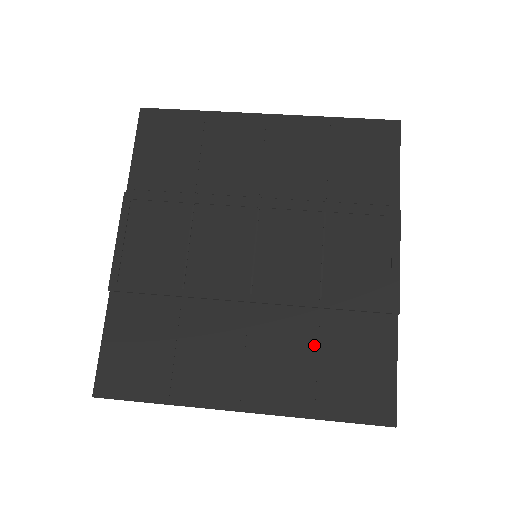
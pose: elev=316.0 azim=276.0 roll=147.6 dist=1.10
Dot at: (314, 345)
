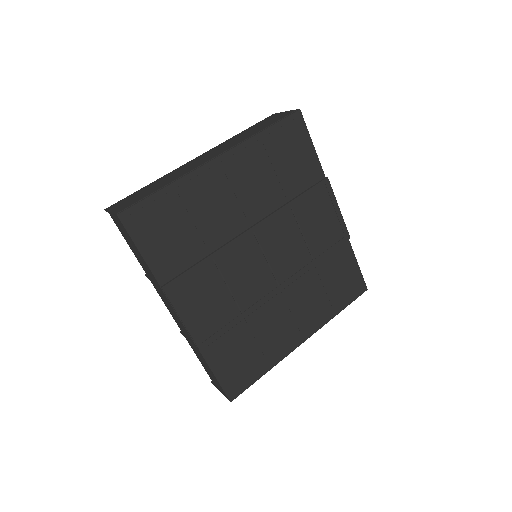
Dot at: (320, 284)
